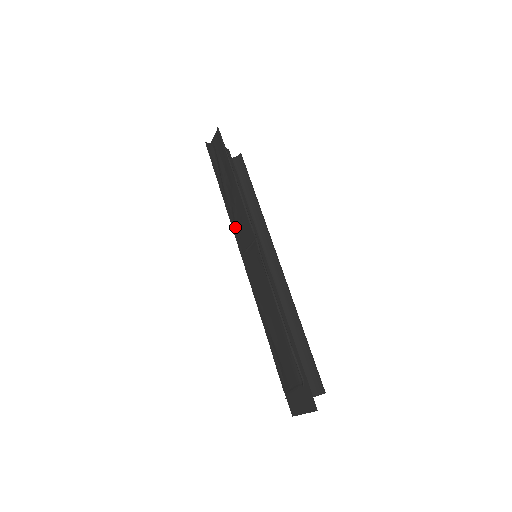
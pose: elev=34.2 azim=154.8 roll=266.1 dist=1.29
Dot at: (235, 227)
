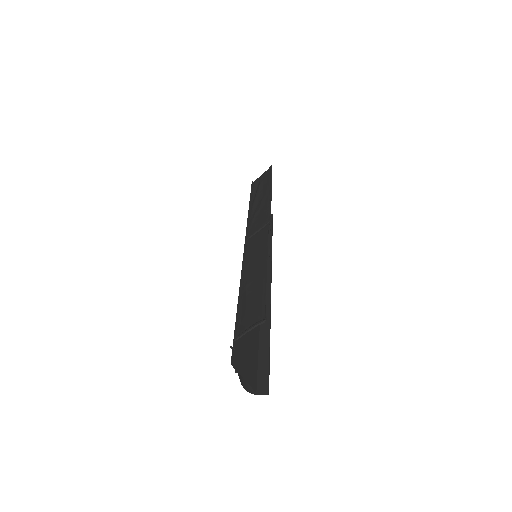
Dot at: (251, 222)
